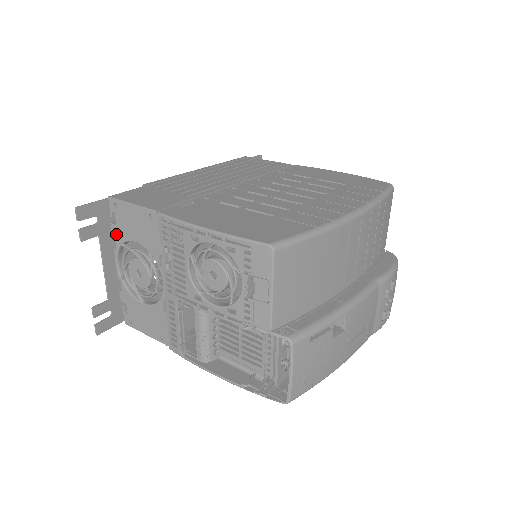
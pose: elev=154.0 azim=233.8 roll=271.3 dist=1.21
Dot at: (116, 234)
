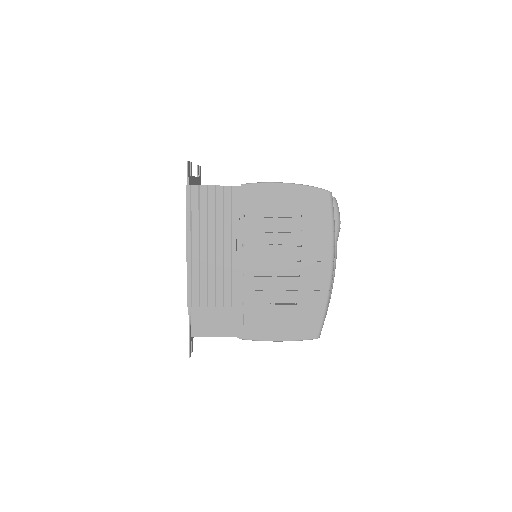
Dot at: occluded
